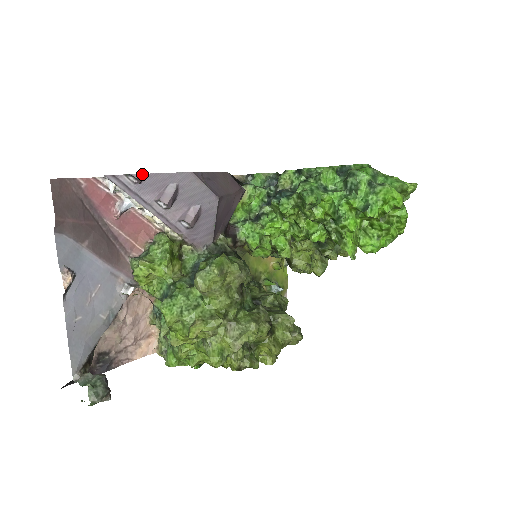
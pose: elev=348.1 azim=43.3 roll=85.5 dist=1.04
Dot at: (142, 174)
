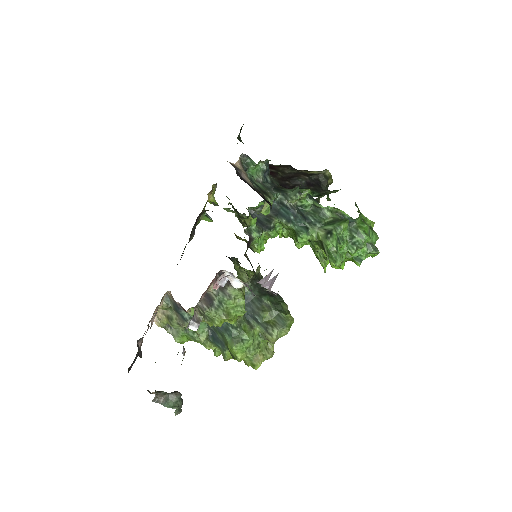
Dot at: occluded
